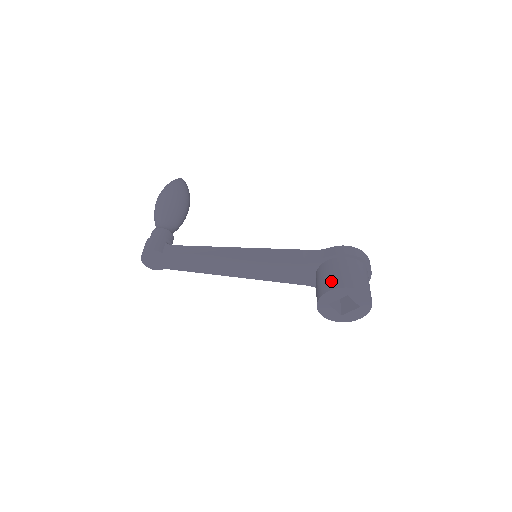
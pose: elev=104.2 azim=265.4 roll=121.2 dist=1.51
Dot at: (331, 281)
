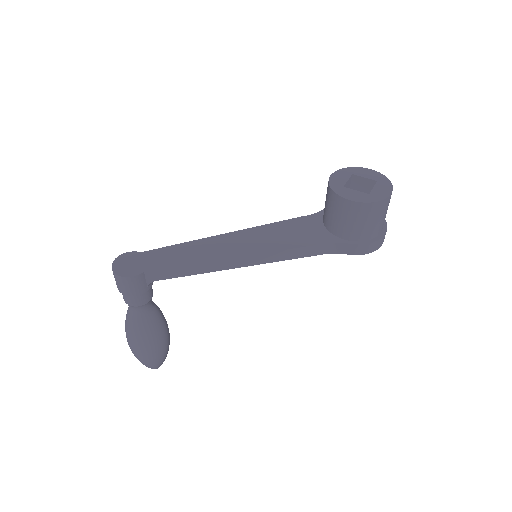
Dot at: occluded
